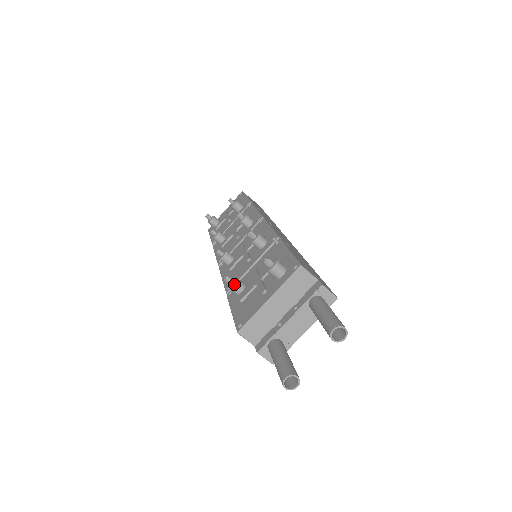
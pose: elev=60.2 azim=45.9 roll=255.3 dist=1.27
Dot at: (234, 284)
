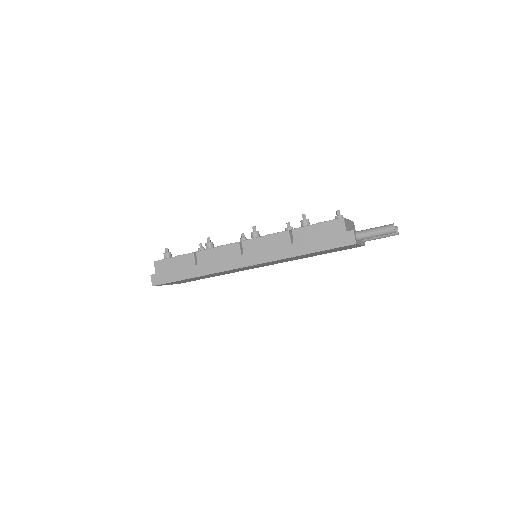
Dot at: occluded
